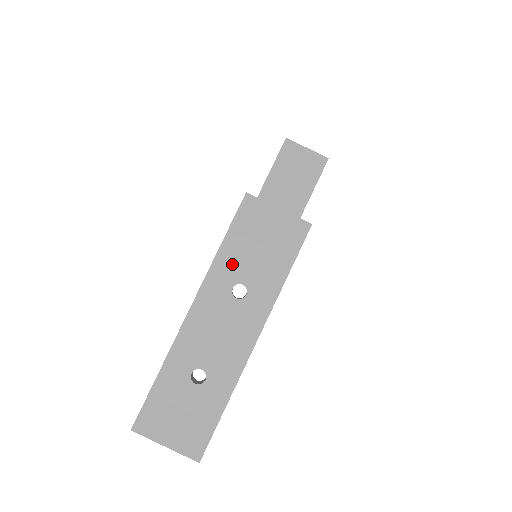
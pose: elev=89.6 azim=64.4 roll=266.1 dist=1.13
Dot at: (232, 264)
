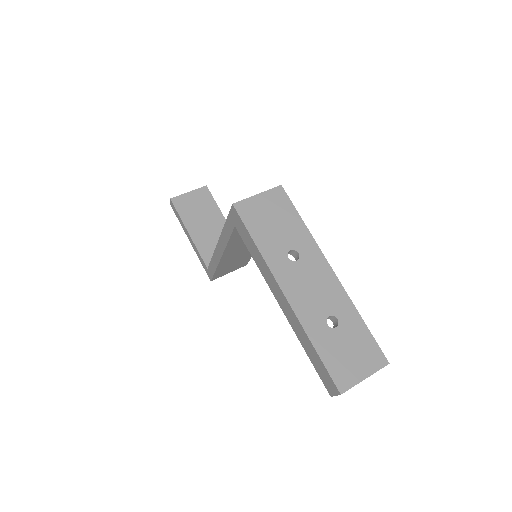
Dot at: (273, 246)
